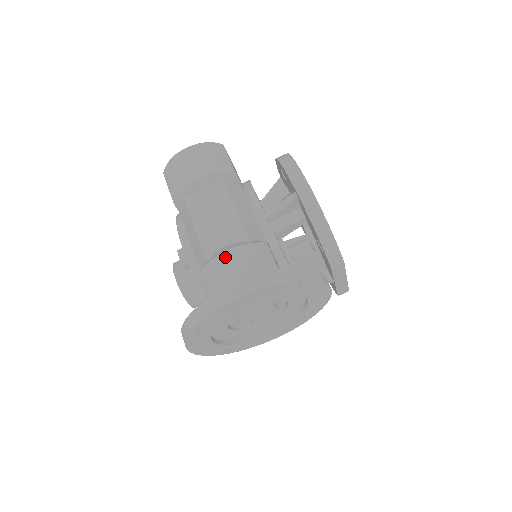
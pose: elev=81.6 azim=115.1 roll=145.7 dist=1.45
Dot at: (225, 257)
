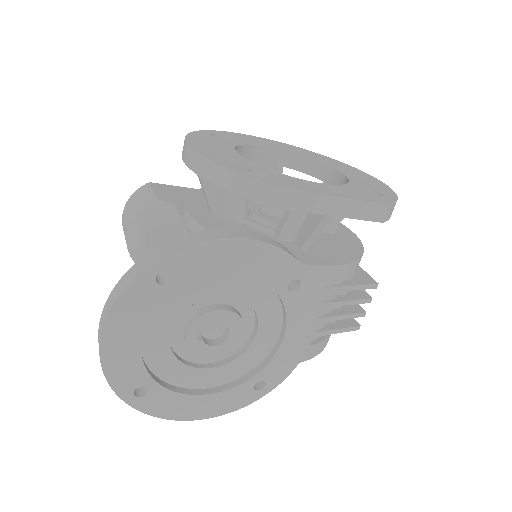
Dot at: occluded
